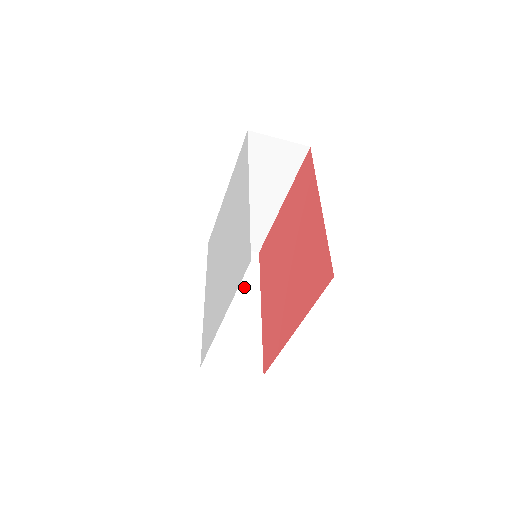
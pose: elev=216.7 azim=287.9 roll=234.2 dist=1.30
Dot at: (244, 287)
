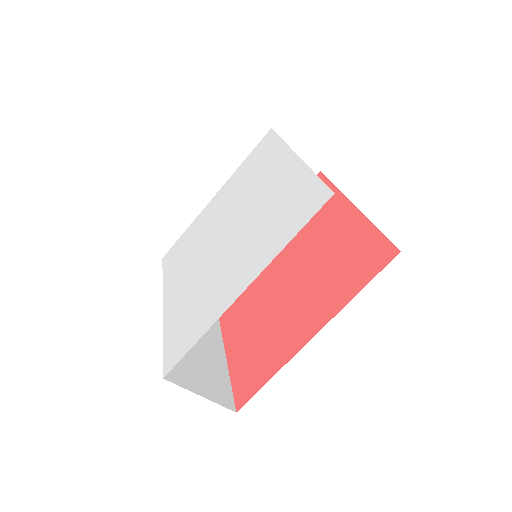
Dot at: occluded
